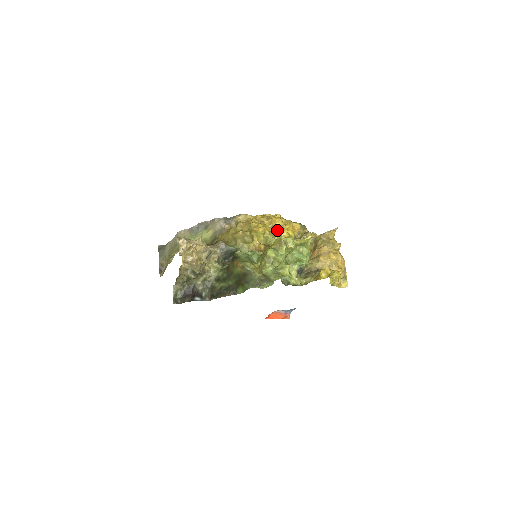
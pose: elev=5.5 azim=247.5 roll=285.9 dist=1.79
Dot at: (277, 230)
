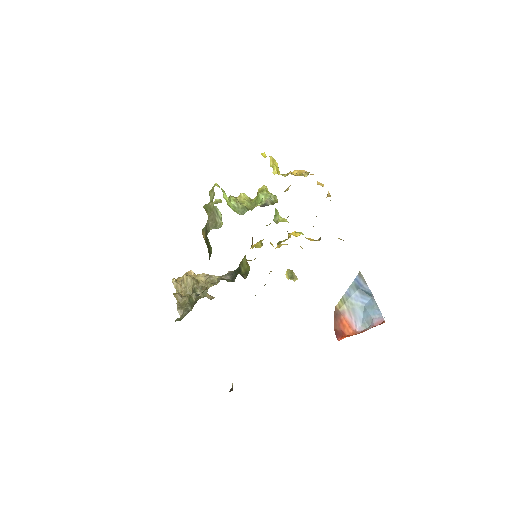
Dot at: occluded
